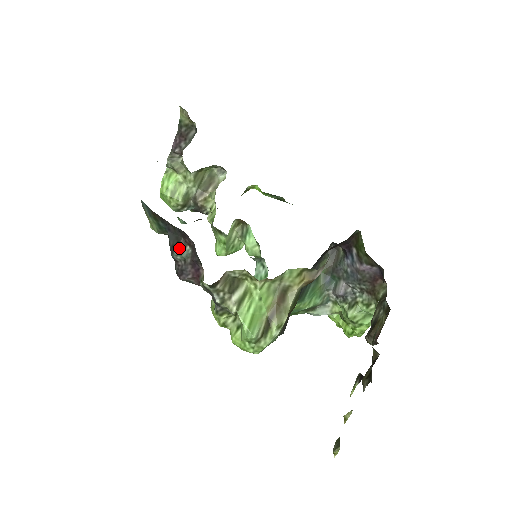
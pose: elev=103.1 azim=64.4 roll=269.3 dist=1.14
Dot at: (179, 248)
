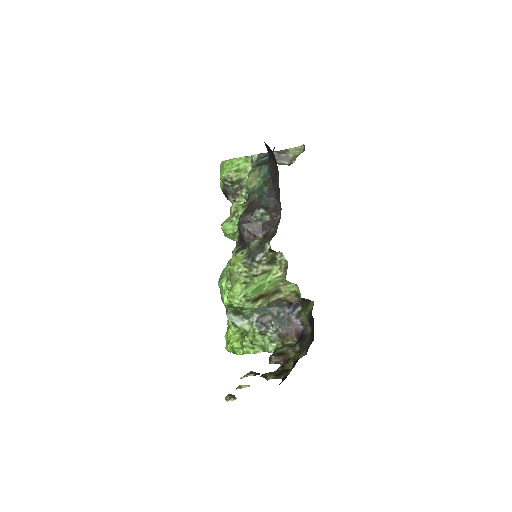
Dot at: (265, 211)
